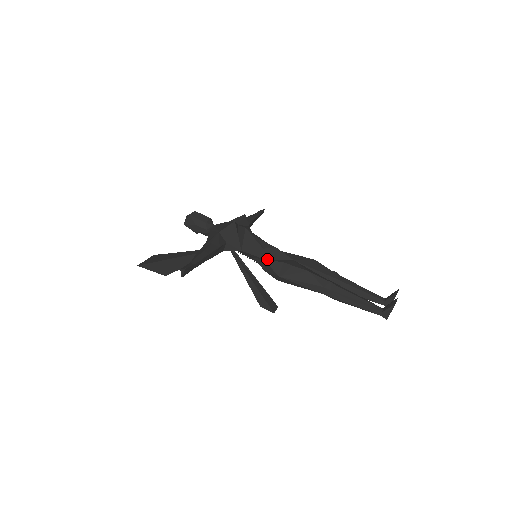
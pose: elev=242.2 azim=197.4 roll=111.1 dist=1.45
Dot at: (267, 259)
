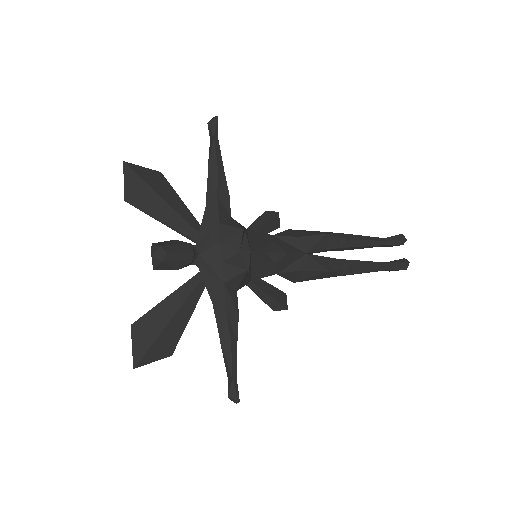
Dot at: (280, 273)
